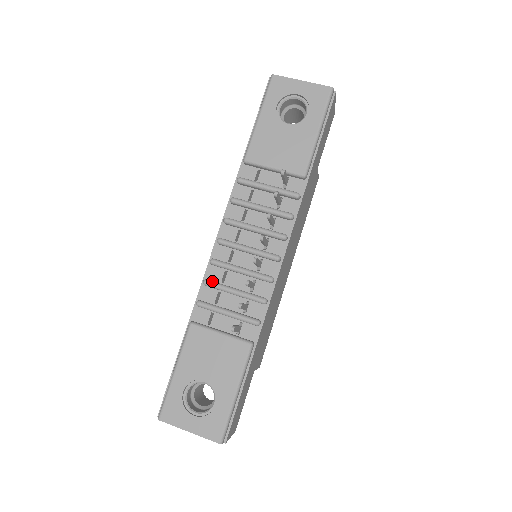
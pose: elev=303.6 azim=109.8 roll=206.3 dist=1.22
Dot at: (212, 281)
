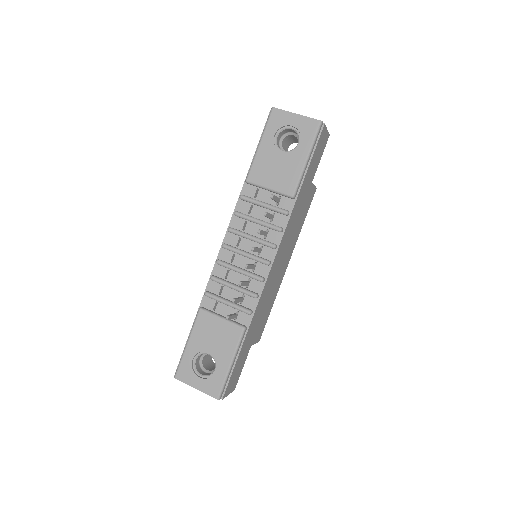
Dot at: (217, 277)
